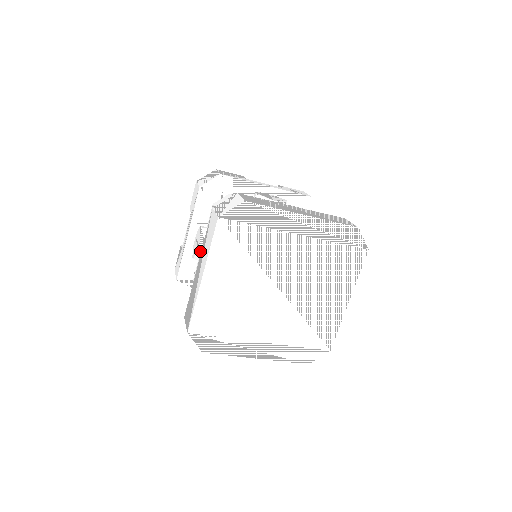
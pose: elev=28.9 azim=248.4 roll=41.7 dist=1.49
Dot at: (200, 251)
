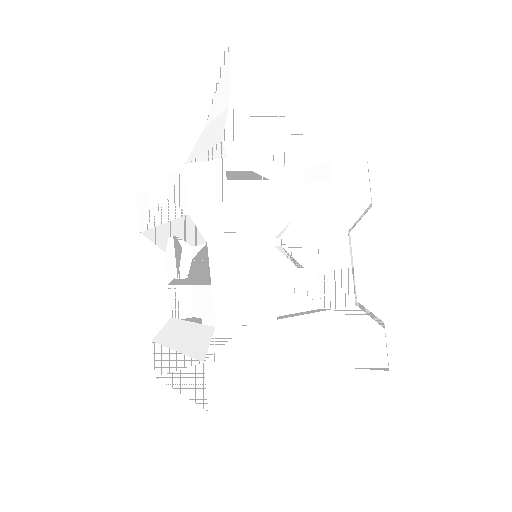
Dot at: (178, 278)
